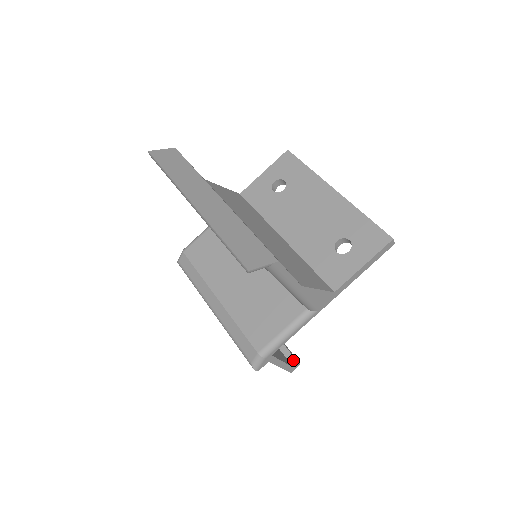
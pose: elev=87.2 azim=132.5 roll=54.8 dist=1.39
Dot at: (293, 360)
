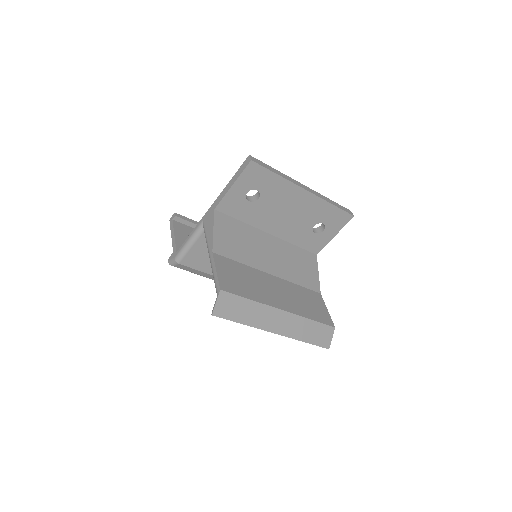
Dot at: occluded
